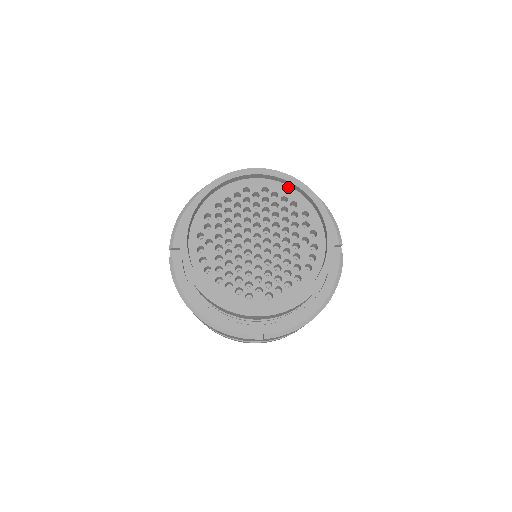
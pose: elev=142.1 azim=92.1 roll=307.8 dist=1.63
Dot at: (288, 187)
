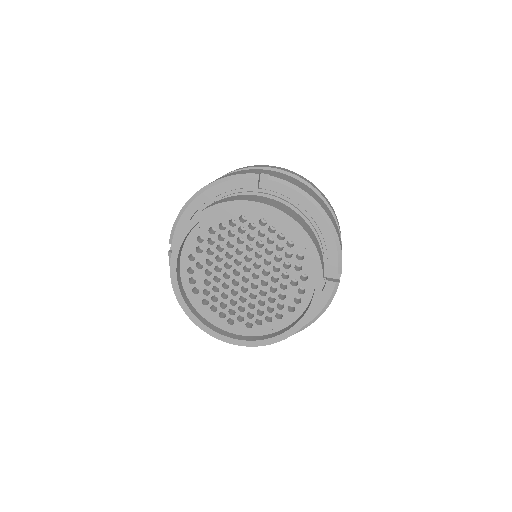
Dot at: occluded
